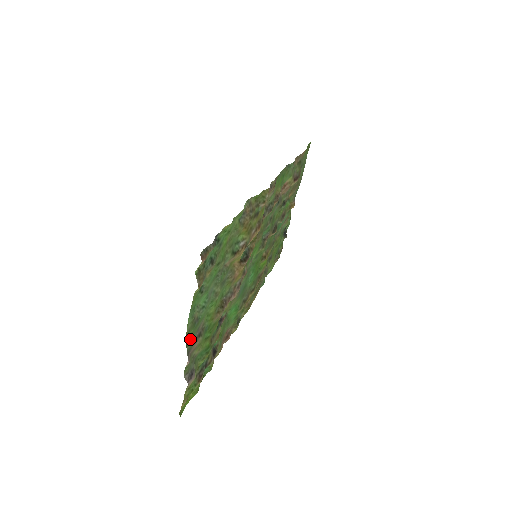
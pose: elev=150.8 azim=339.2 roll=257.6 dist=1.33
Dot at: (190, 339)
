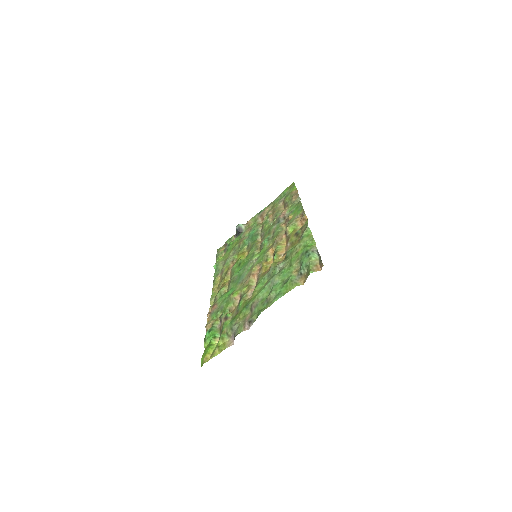
Dot at: (258, 312)
